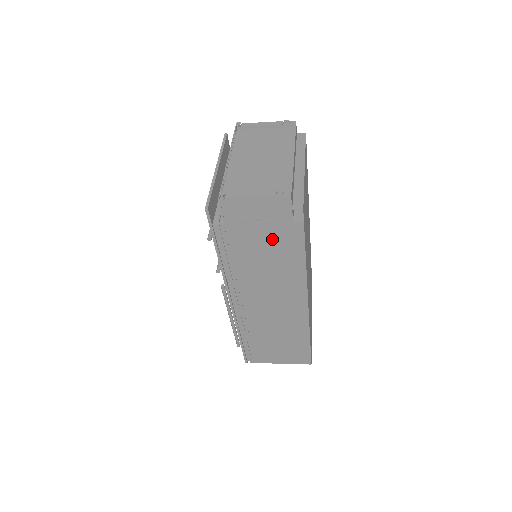
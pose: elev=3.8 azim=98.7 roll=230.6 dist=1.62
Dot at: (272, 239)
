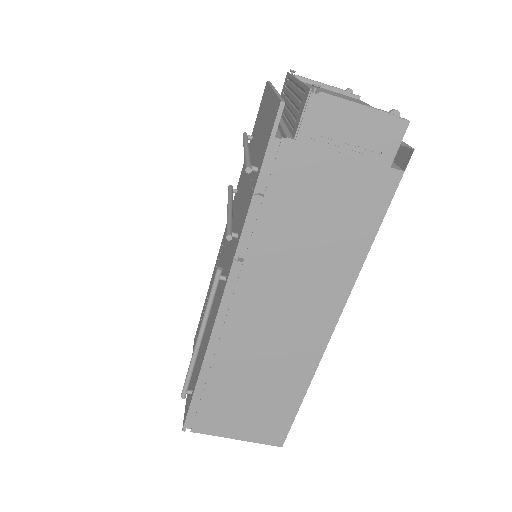
Dot at: (346, 191)
